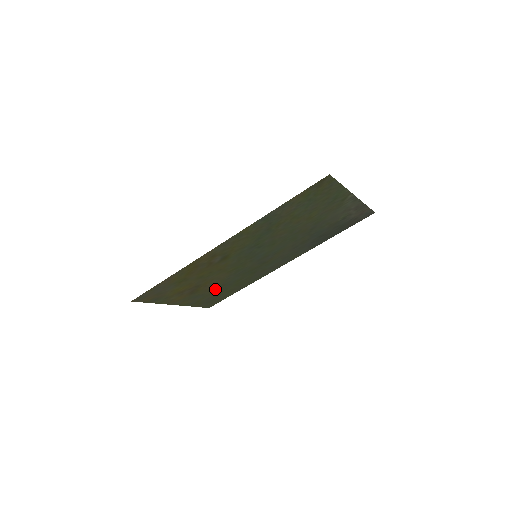
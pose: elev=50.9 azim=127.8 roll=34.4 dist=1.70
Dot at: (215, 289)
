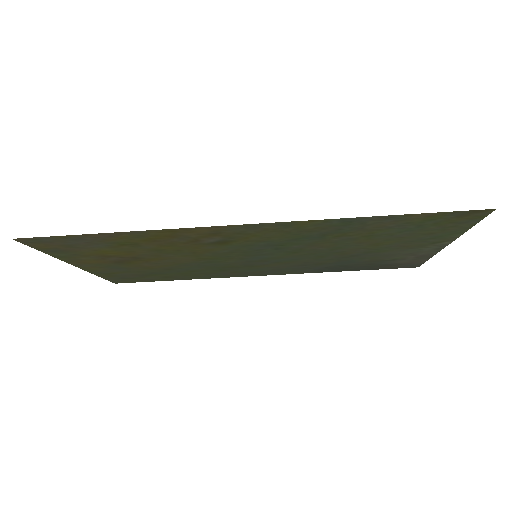
Dot at: (152, 269)
